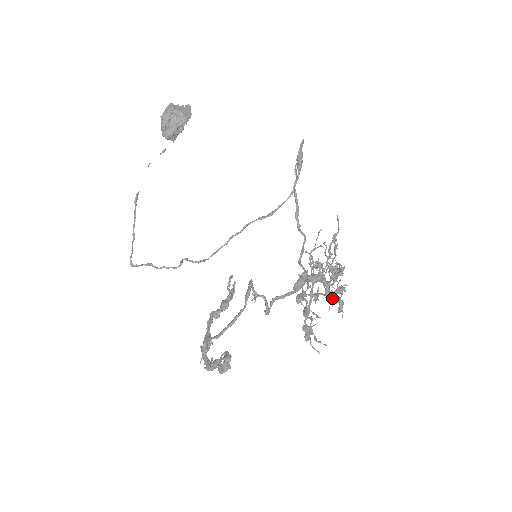
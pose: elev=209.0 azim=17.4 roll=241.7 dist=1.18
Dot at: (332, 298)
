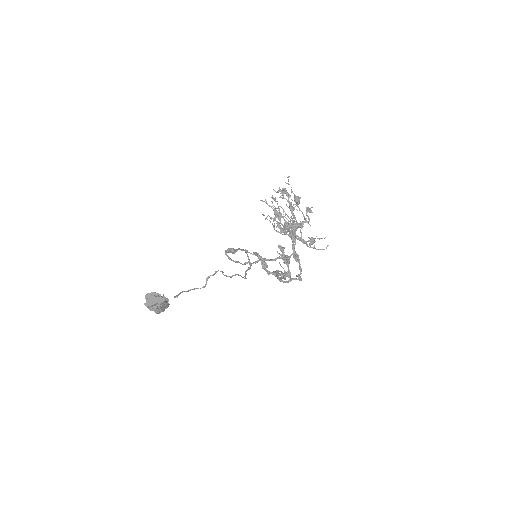
Dot at: (305, 222)
